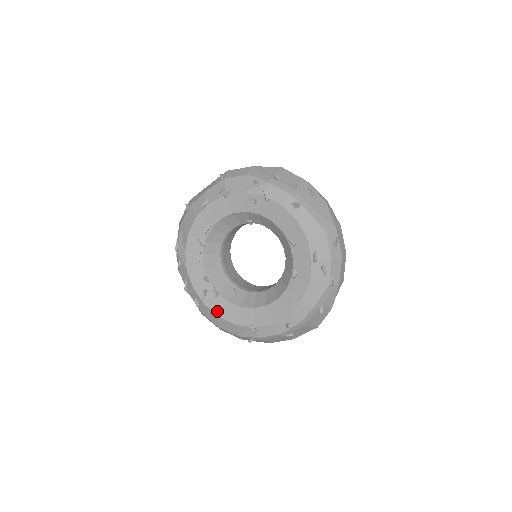
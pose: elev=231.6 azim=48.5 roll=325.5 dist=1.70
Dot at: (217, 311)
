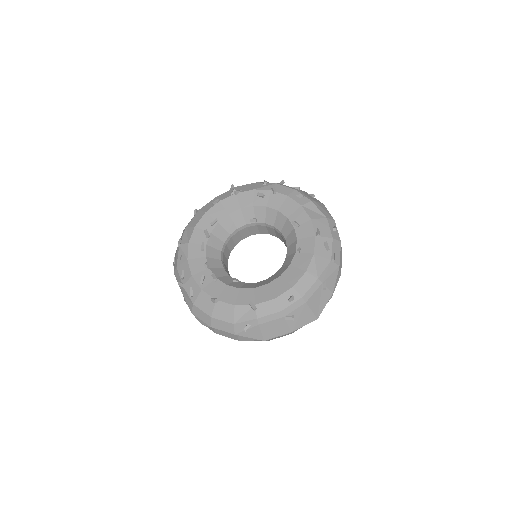
Dot at: (214, 294)
